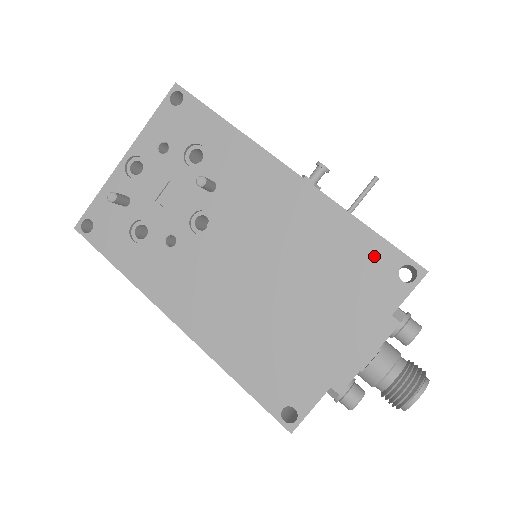
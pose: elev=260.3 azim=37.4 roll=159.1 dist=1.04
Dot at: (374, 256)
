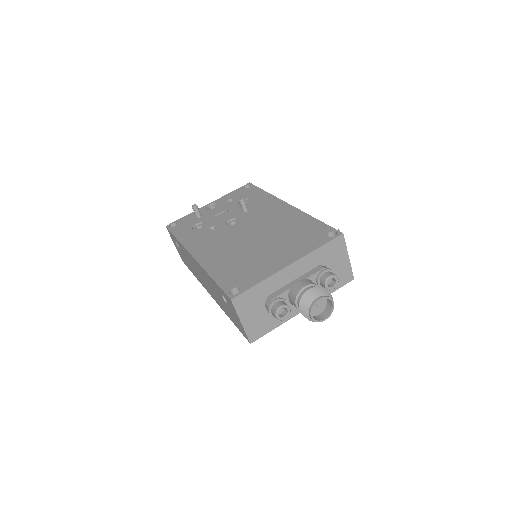
Dot at: (317, 229)
